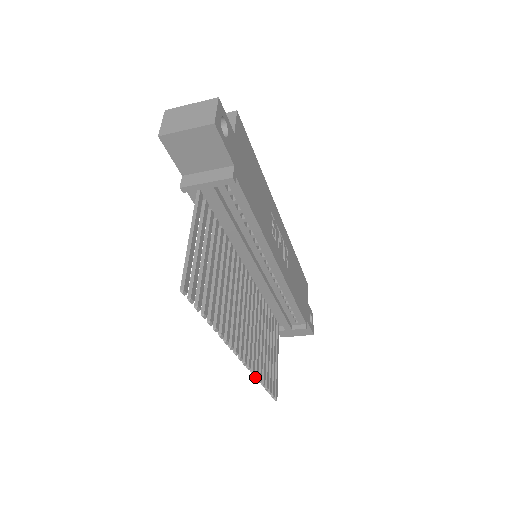
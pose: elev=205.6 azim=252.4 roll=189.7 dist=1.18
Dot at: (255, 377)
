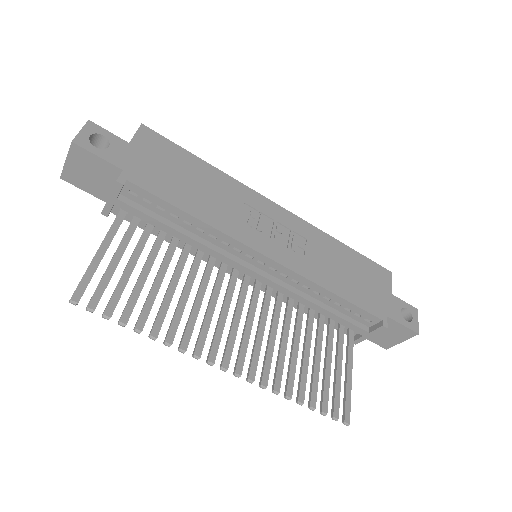
Dot at: (273, 392)
